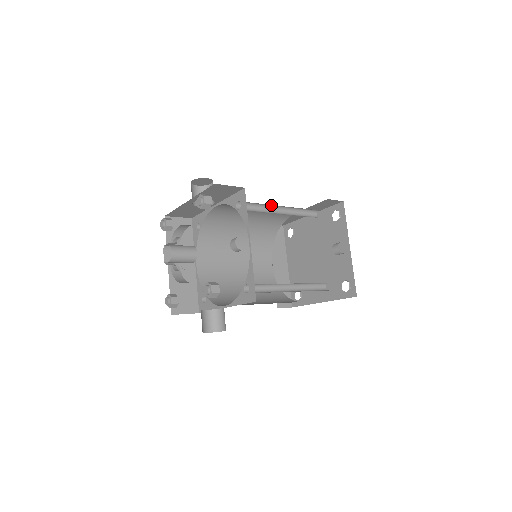
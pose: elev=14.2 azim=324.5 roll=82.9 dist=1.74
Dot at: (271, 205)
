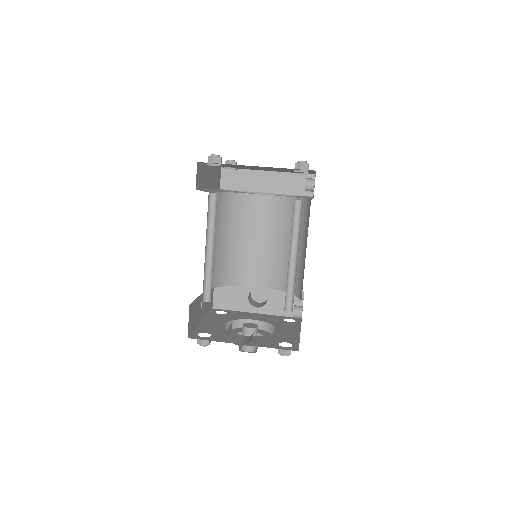
Dot at: occluded
